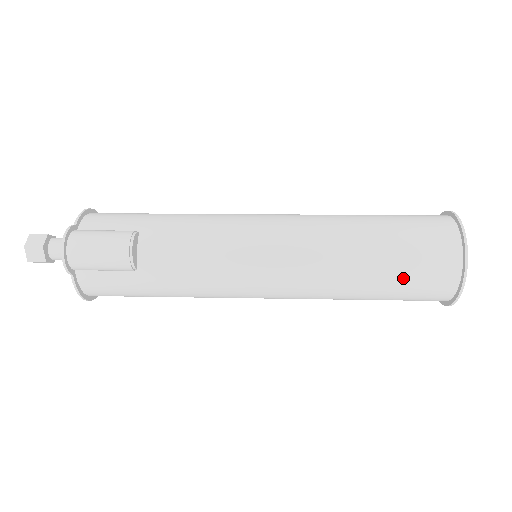
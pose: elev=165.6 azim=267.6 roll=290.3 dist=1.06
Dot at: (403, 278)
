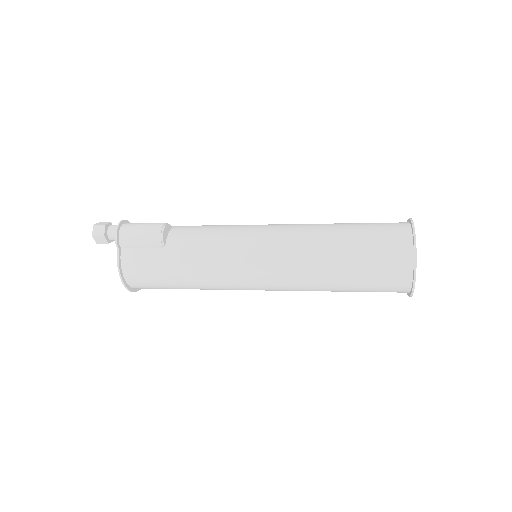
Dot at: (366, 251)
